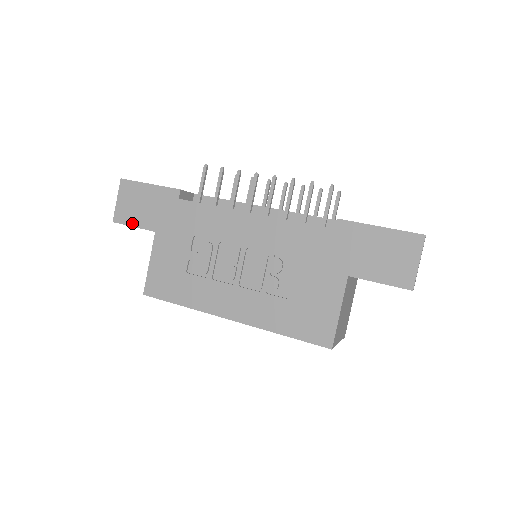
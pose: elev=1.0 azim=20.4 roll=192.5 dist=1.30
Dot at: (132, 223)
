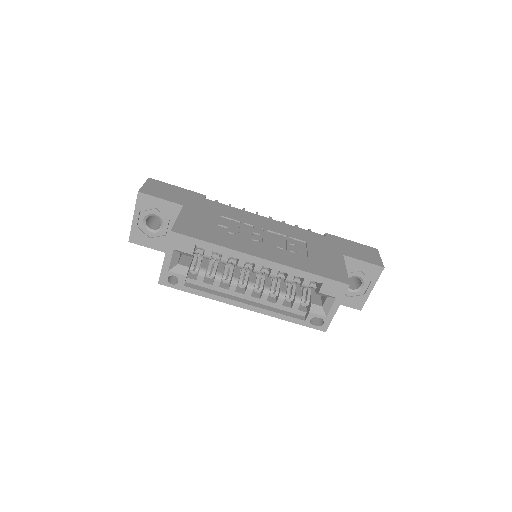
Dot at: (160, 197)
